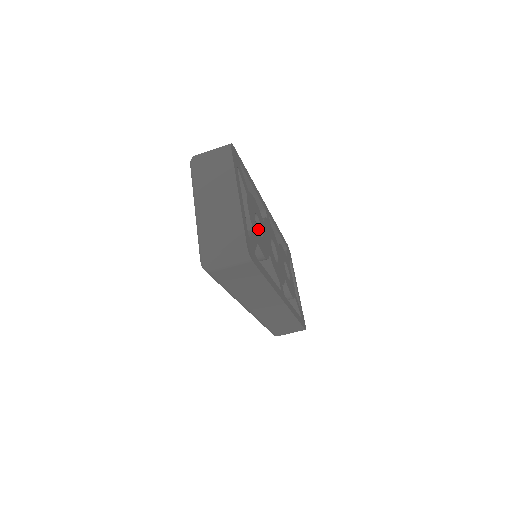
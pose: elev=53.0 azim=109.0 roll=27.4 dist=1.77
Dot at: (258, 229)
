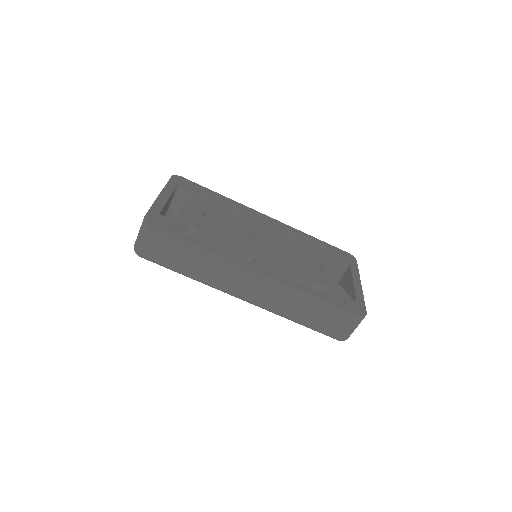
Dot at: occluded
